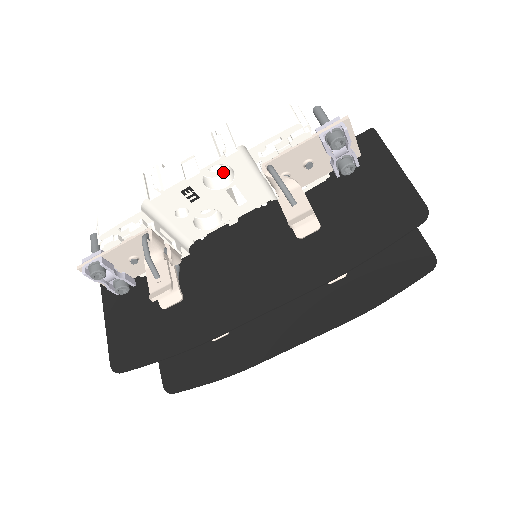
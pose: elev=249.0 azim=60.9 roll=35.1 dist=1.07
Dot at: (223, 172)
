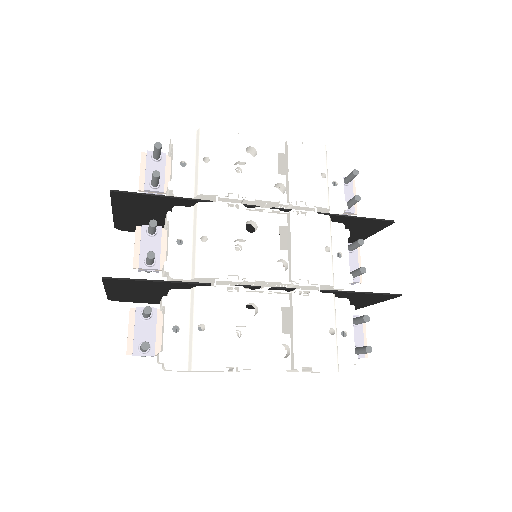
Dot at: occluded
